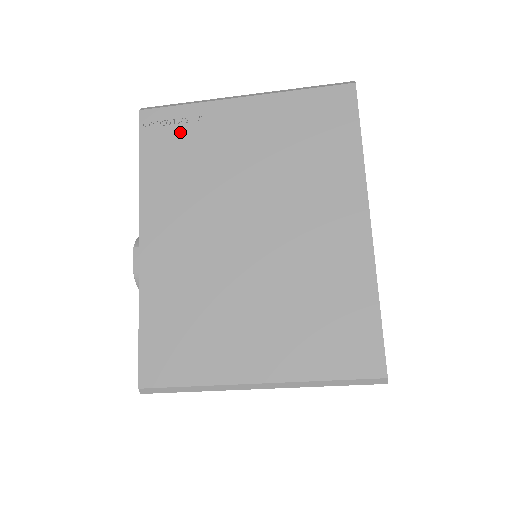
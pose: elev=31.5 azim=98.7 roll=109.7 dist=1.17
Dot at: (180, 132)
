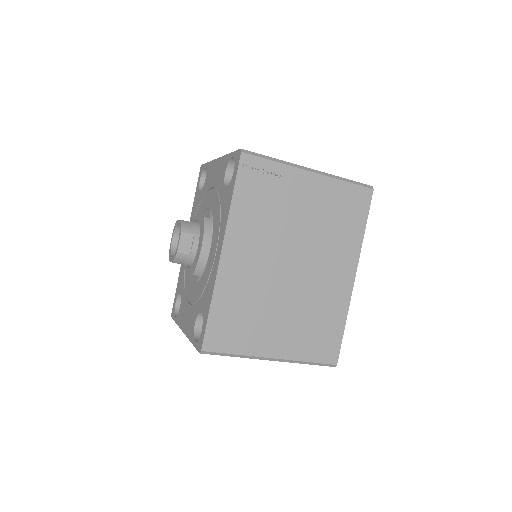
Dot at: (266, 181)
